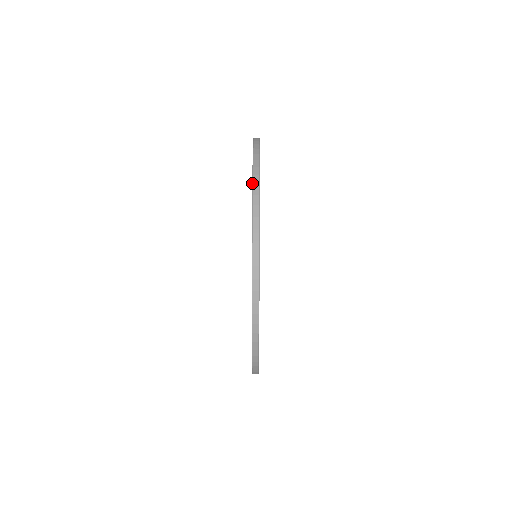
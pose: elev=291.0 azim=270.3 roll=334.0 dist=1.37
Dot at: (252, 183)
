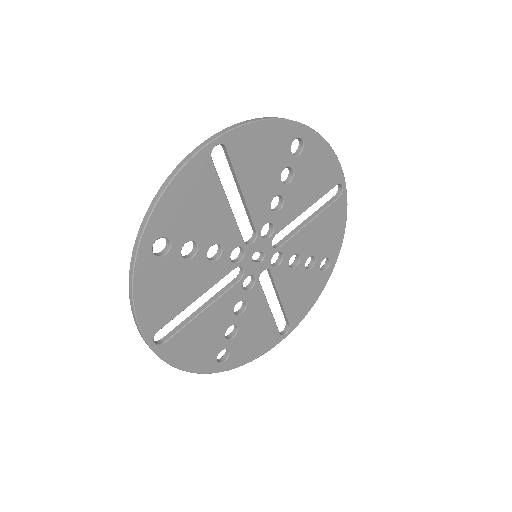
Dot at: (187, 155)
